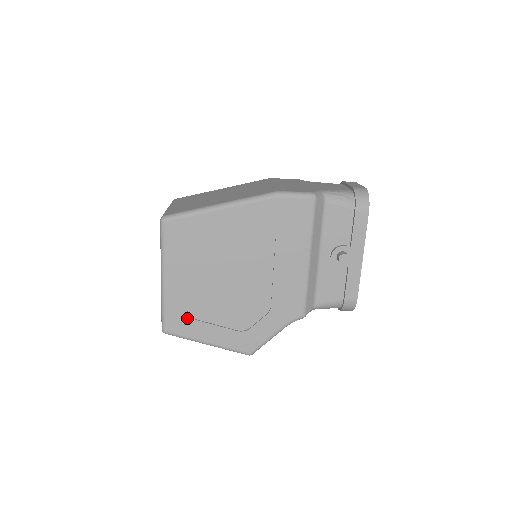
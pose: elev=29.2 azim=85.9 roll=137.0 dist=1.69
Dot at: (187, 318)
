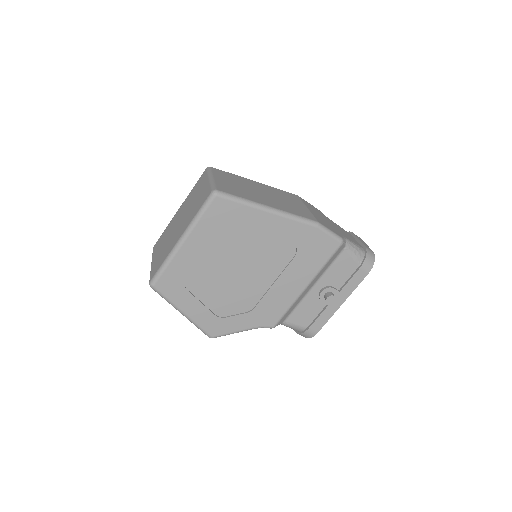
Dot at: (180, 284)
